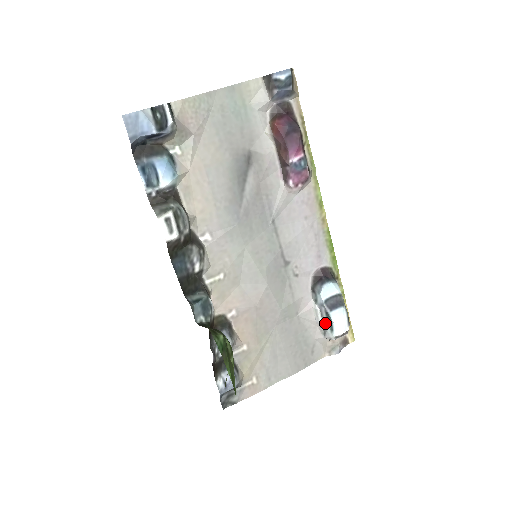
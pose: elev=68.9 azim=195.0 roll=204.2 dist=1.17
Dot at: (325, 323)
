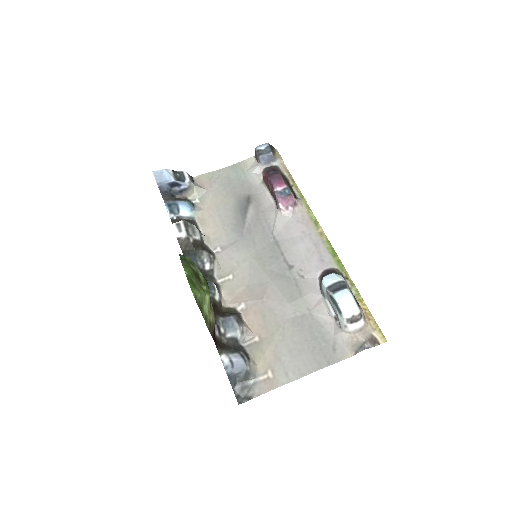
Dot at: (335, 311)
